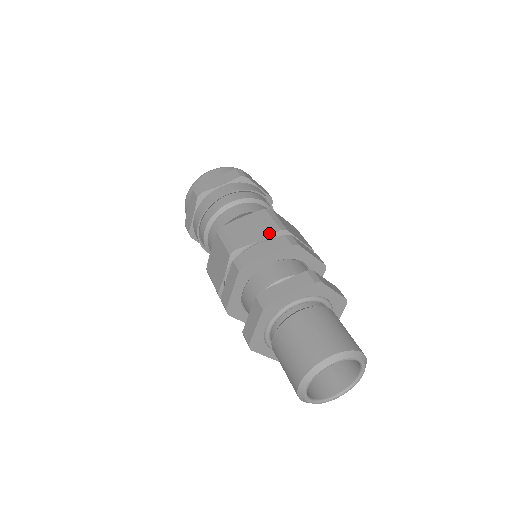
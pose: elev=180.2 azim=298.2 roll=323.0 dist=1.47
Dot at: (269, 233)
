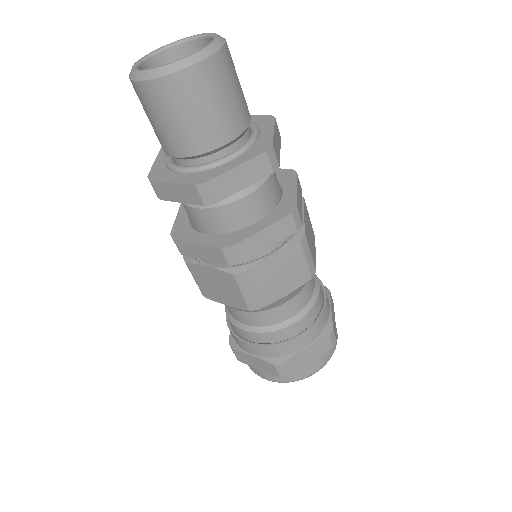
Dot at: occluded
